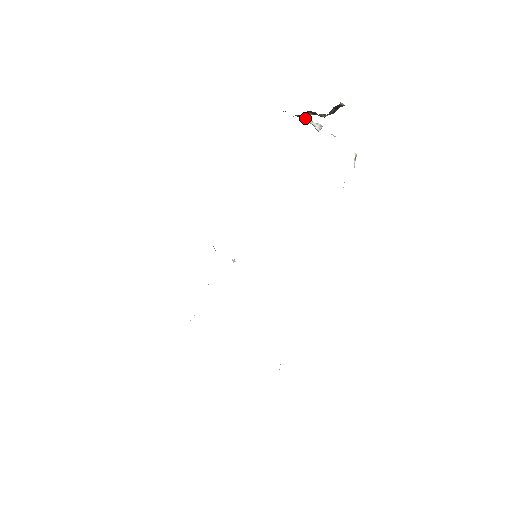
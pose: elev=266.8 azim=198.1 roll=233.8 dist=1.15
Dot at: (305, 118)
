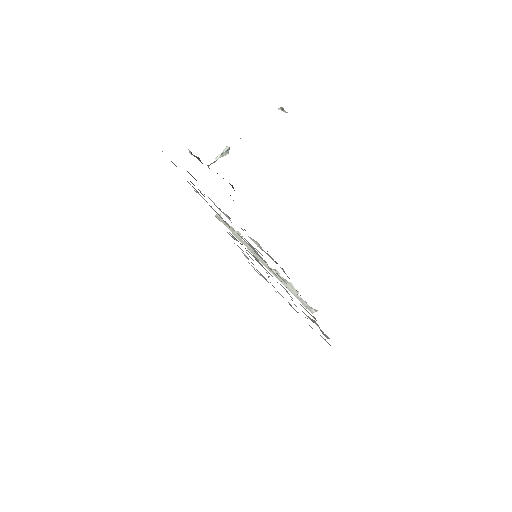
Dot at: (208, 167)
